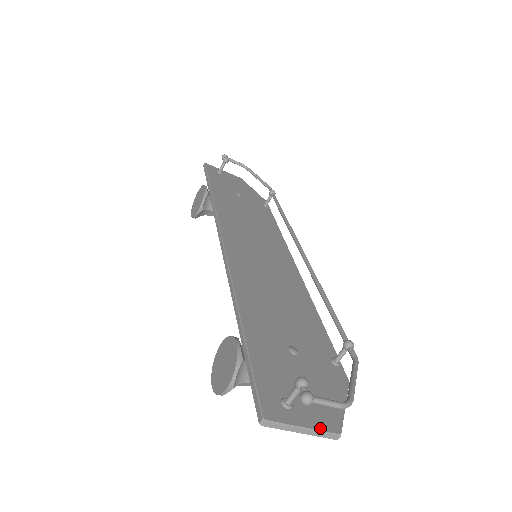
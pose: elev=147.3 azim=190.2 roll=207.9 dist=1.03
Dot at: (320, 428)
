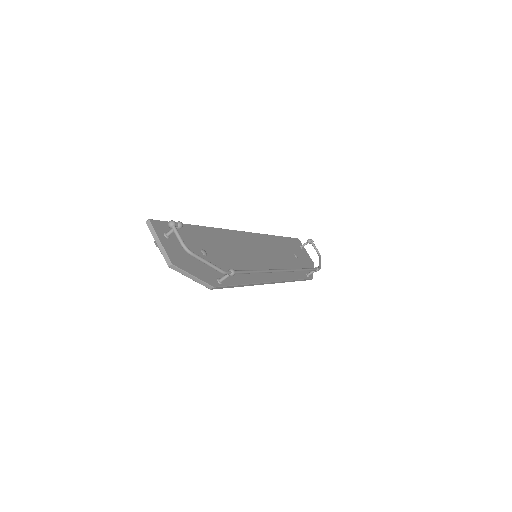
Dot at: (167, 251)
